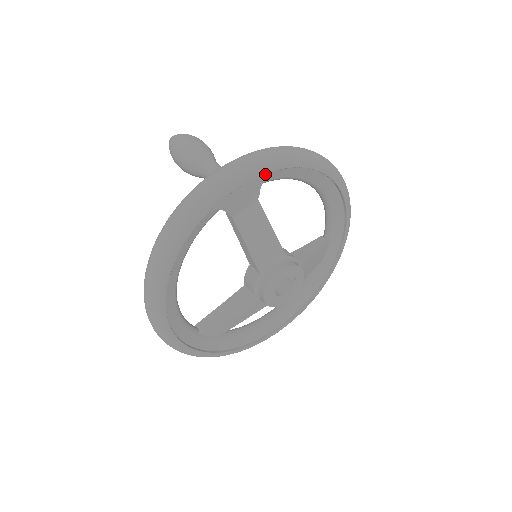
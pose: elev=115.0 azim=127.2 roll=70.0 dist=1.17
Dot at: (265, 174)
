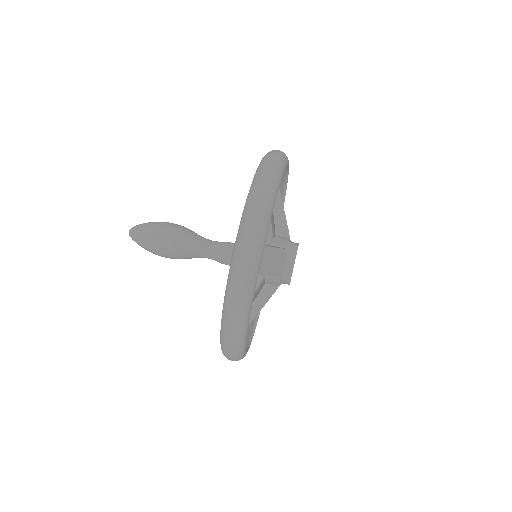
Dot at: occluded
